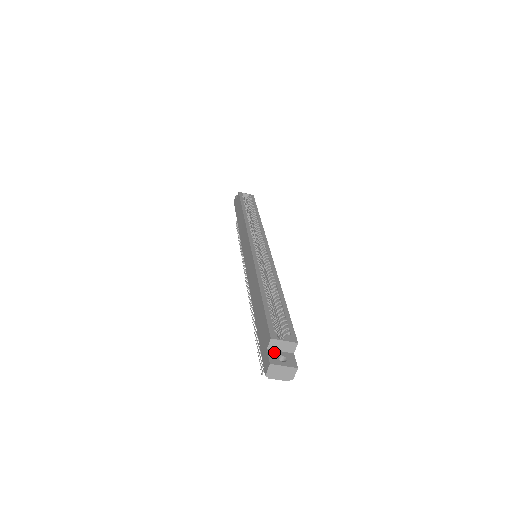
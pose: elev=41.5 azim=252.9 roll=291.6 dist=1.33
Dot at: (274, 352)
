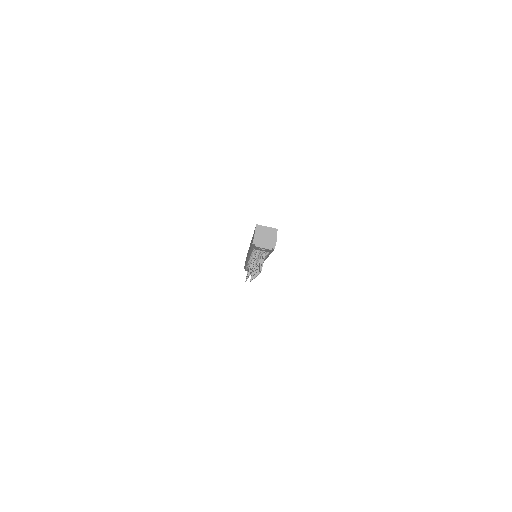
Dot at: occluded
